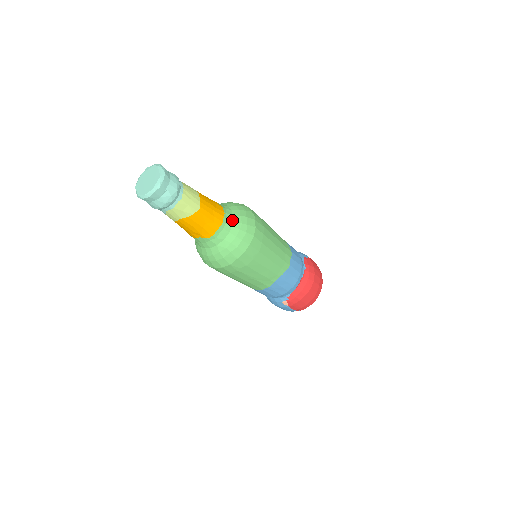
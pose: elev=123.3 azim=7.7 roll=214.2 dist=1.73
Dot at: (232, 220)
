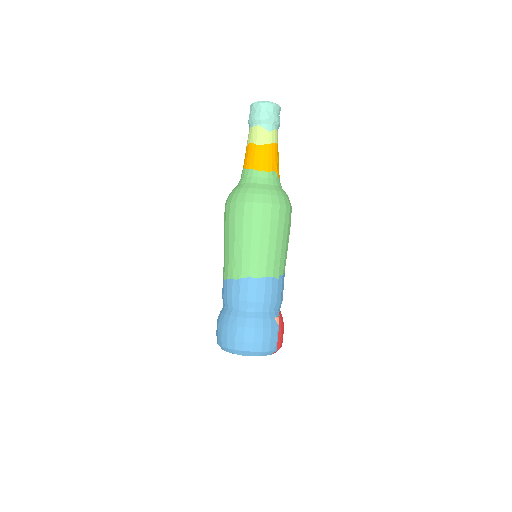
Dot at: occluded
